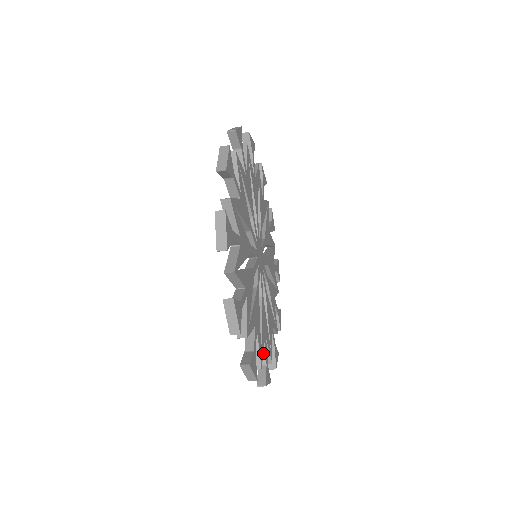
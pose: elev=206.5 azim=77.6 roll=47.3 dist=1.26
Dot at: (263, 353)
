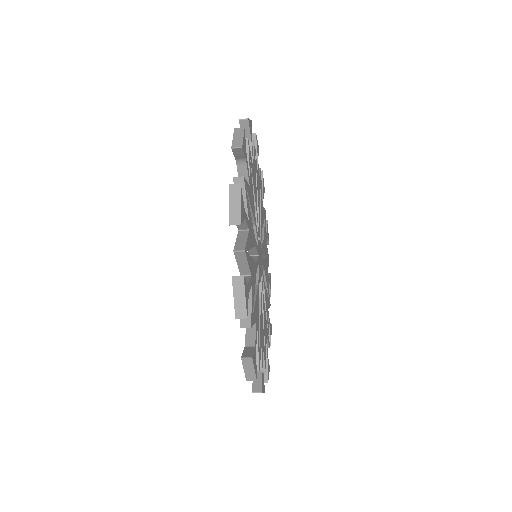
Dot at: (252, 335)
